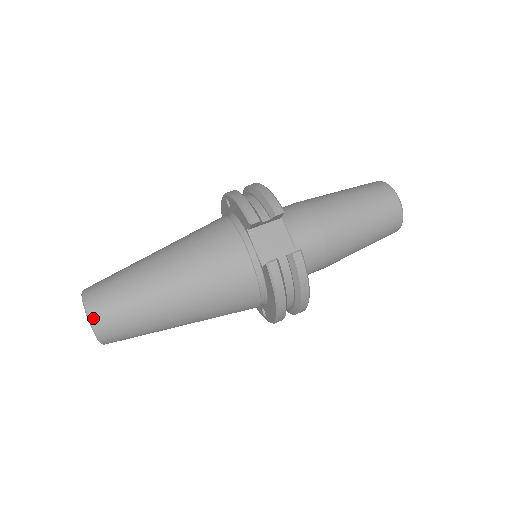
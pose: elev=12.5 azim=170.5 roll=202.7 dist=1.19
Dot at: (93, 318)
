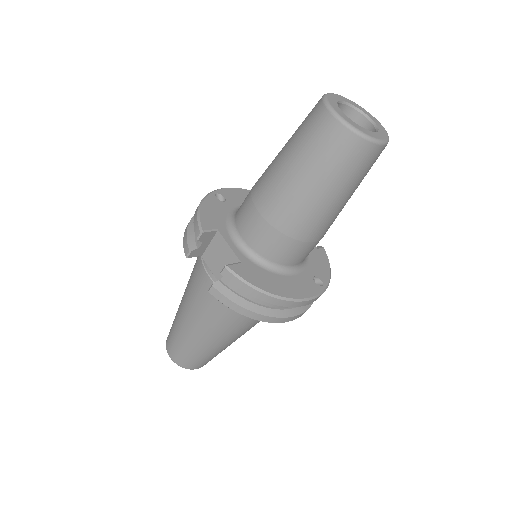
Dot at: (172, 358)
